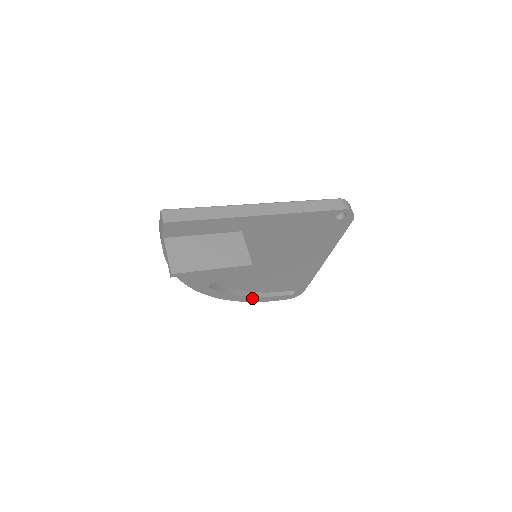
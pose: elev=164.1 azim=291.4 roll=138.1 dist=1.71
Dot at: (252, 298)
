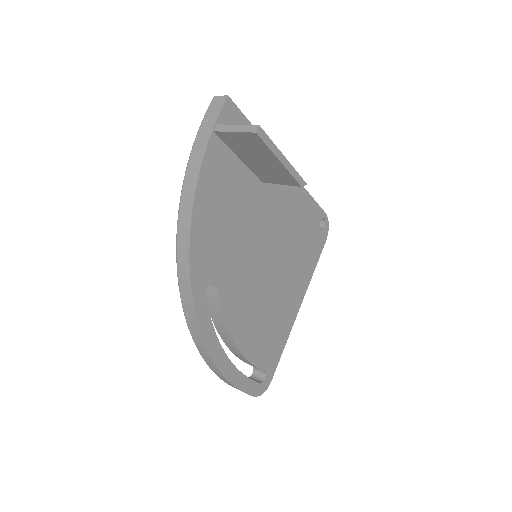
Dot at: (228, 366)
